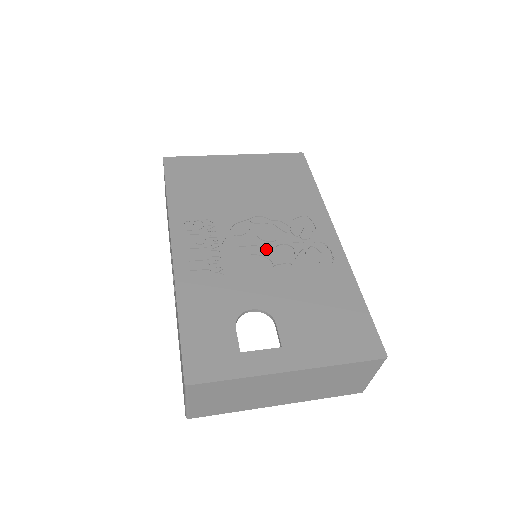
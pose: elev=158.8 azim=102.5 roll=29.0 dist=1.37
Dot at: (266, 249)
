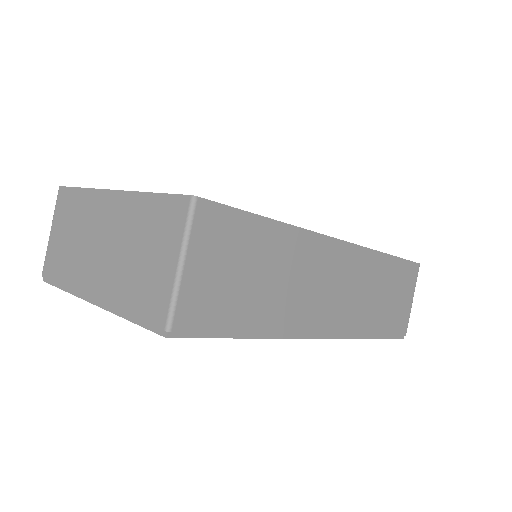
Dot at: occluded
